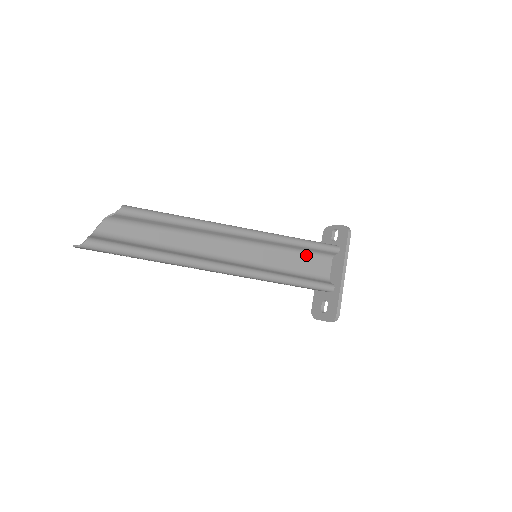
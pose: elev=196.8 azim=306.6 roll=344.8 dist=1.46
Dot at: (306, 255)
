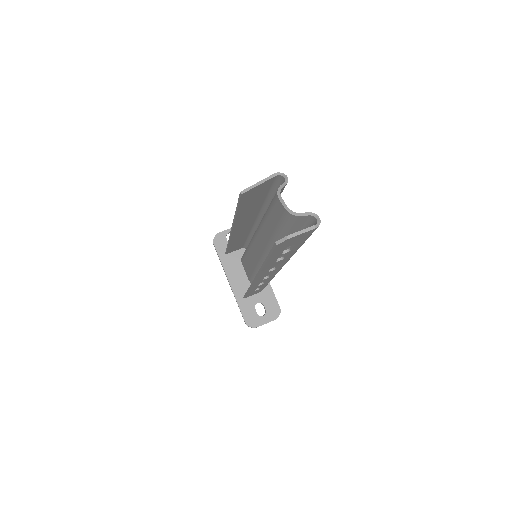
Dot at: occluded
